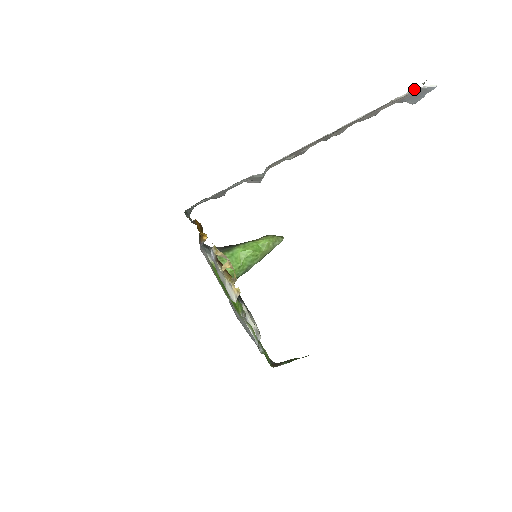
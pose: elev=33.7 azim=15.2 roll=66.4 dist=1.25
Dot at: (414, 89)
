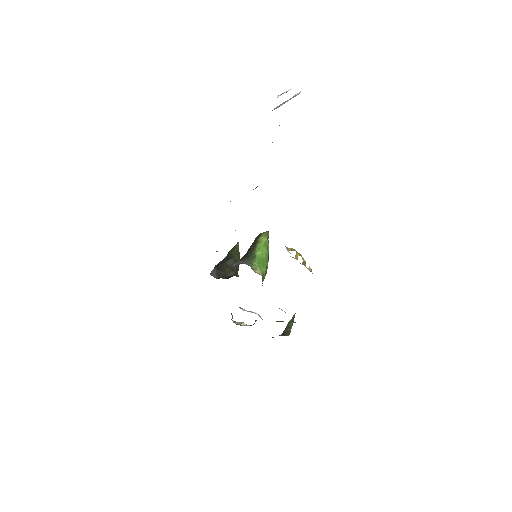
Dot at: (292, 97)
